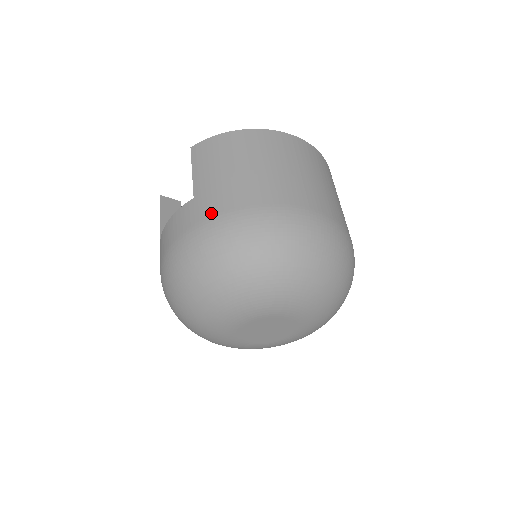
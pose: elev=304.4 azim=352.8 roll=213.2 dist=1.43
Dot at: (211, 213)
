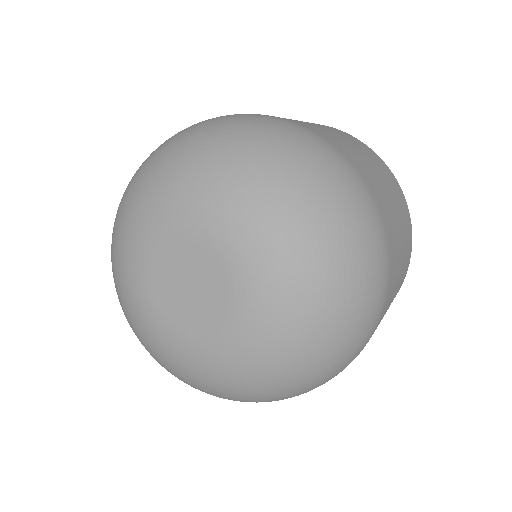
Dot at: (288, 119)
